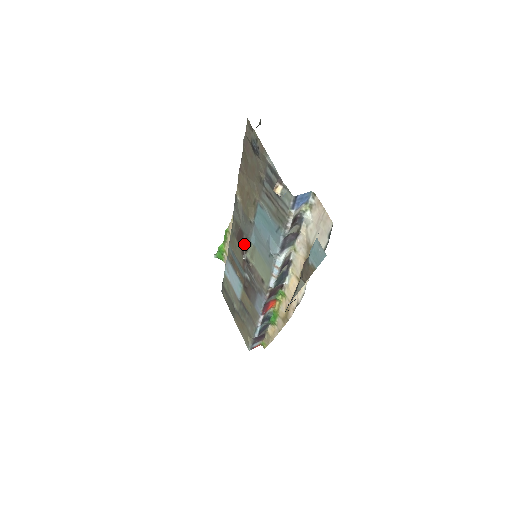
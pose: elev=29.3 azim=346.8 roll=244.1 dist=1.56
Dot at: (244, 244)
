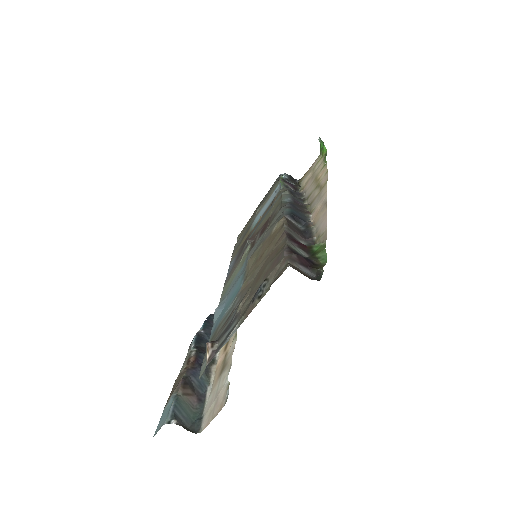
Dot at: (256, 239)
